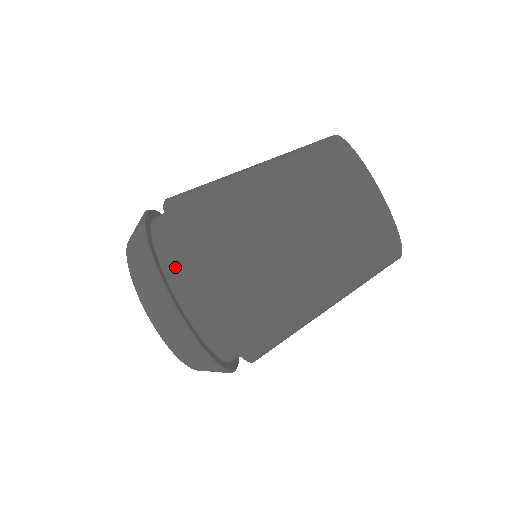
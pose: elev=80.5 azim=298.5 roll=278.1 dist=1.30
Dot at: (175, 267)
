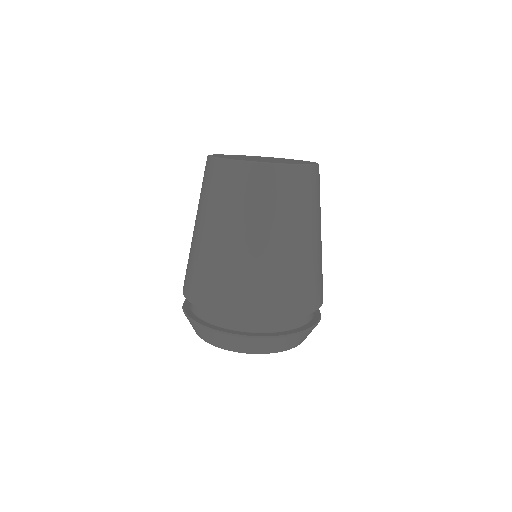
Dot at: (286, 322)
